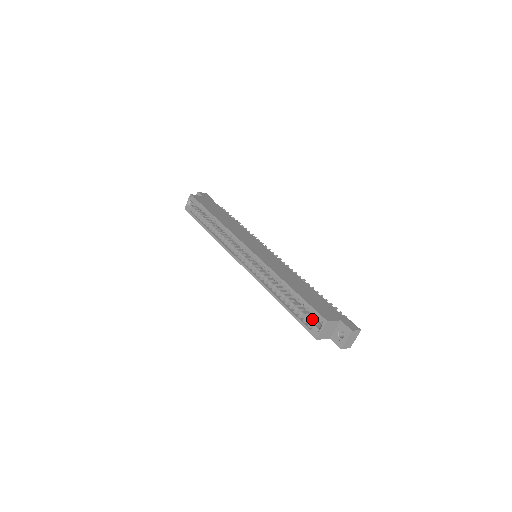
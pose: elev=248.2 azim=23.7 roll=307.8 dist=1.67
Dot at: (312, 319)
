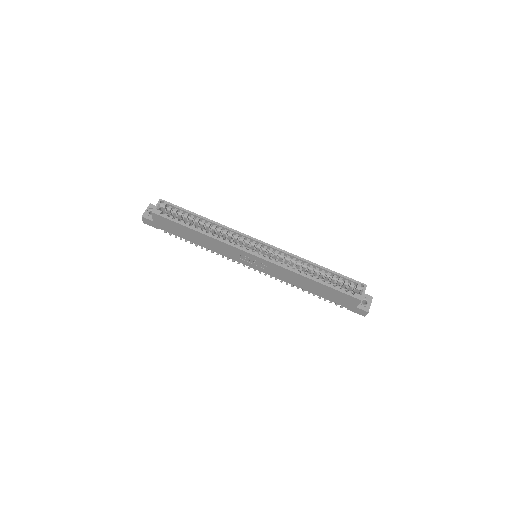
Dot at: (345, 290)
